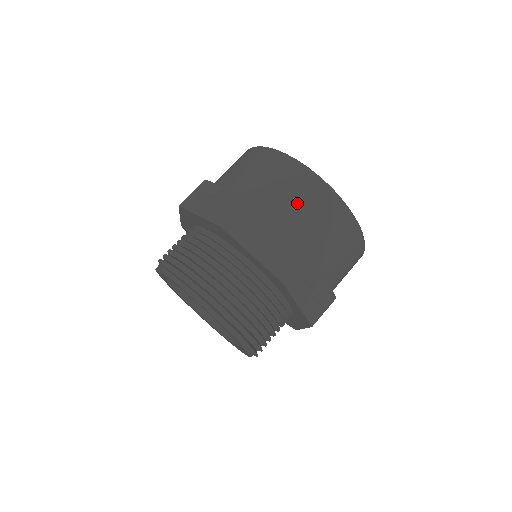
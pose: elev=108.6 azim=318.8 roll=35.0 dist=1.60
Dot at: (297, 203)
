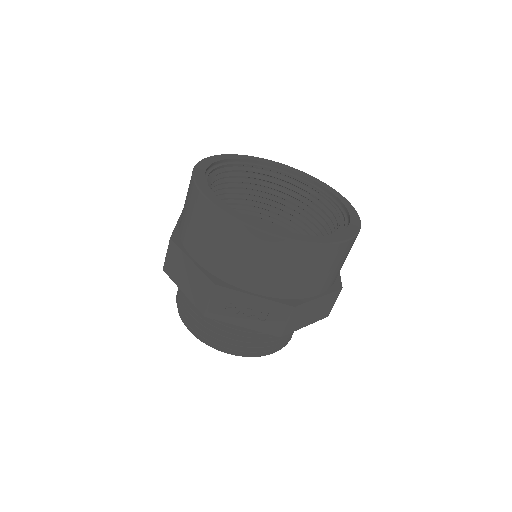
Dot at: (200, 234)
